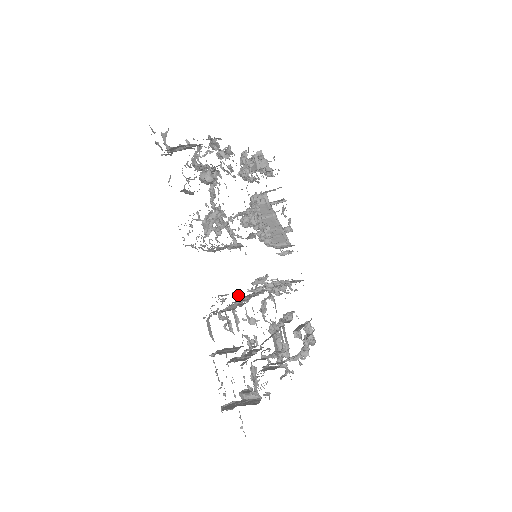
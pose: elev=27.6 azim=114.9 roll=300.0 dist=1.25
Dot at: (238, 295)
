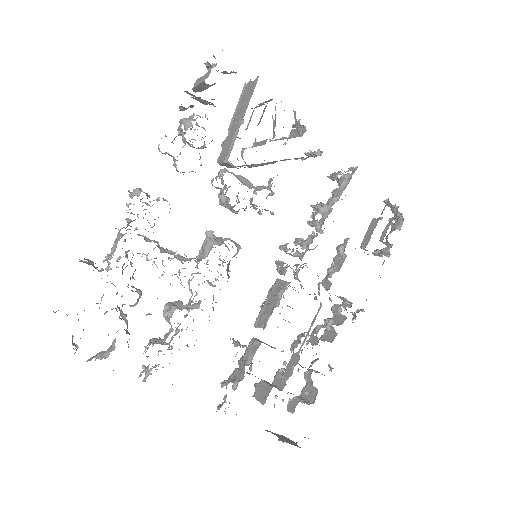
Dot at: occluded
